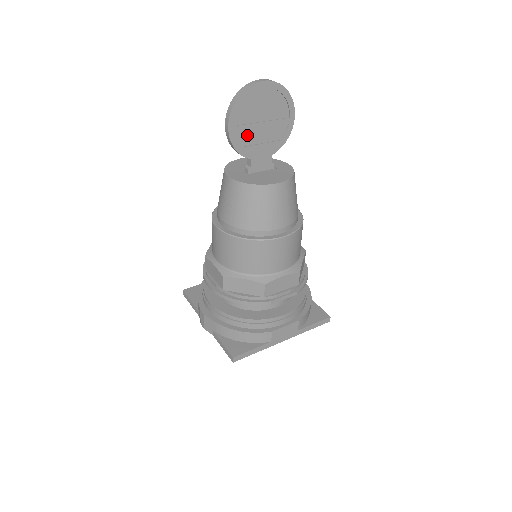
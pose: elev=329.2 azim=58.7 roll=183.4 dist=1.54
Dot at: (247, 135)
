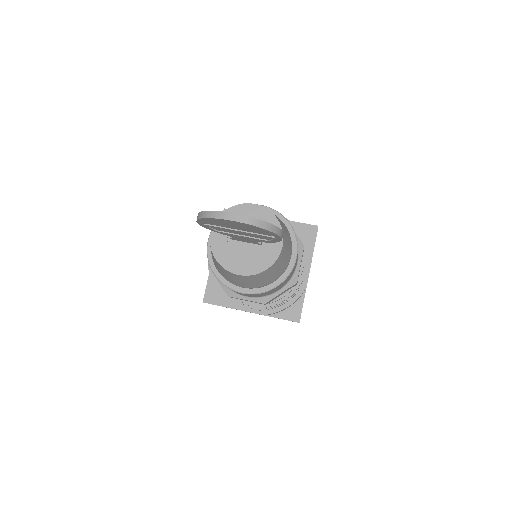
Dot at: (223, 229)
